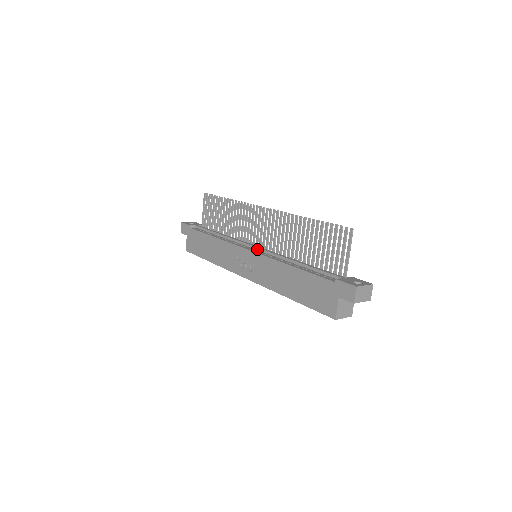
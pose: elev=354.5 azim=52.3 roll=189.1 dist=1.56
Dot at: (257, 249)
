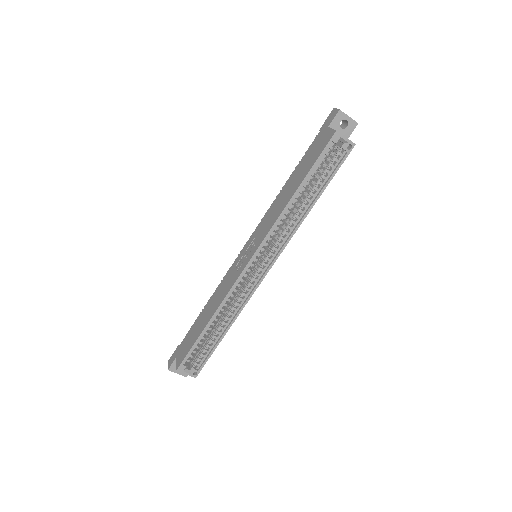
Dot at: occluded
